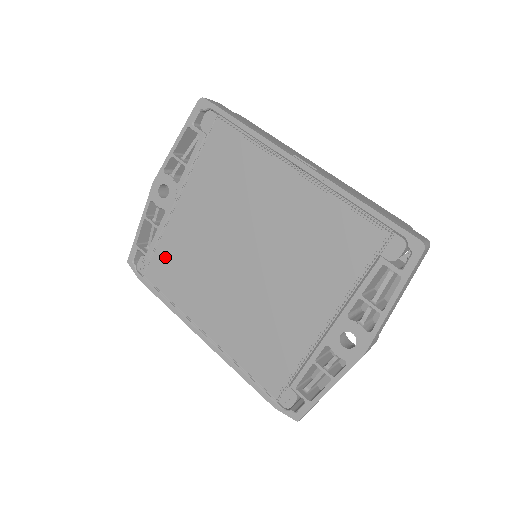
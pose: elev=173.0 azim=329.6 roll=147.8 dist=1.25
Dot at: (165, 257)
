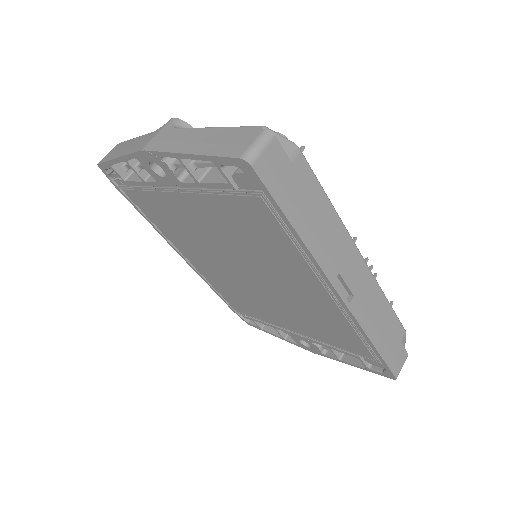
Dot at: (150, 202)
